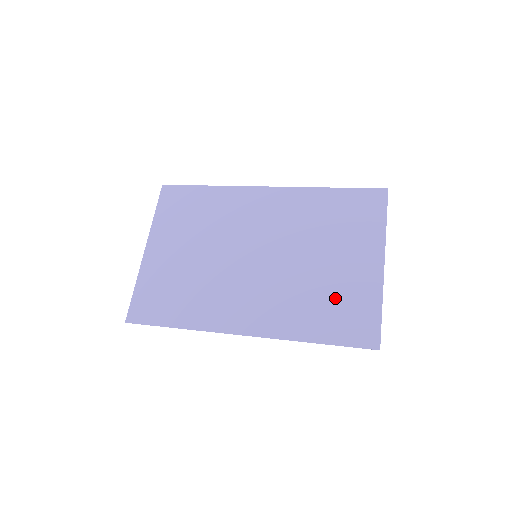
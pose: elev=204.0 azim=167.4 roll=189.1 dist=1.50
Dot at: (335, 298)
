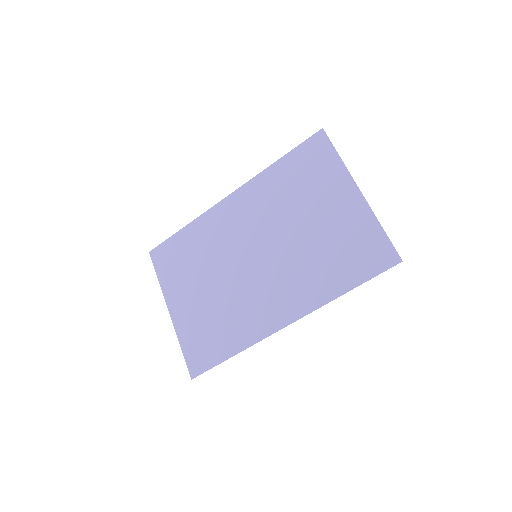
Dot at: (339, 245)
